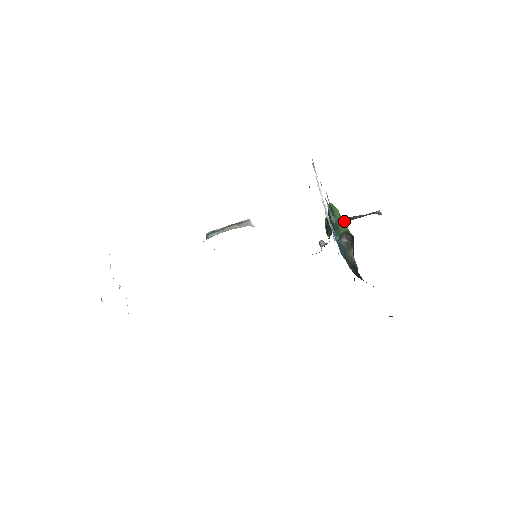
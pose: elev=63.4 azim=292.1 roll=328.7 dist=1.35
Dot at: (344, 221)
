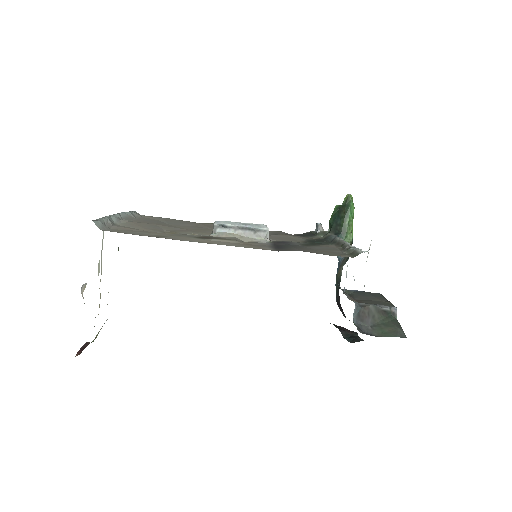
Dot at: (363, 324)
